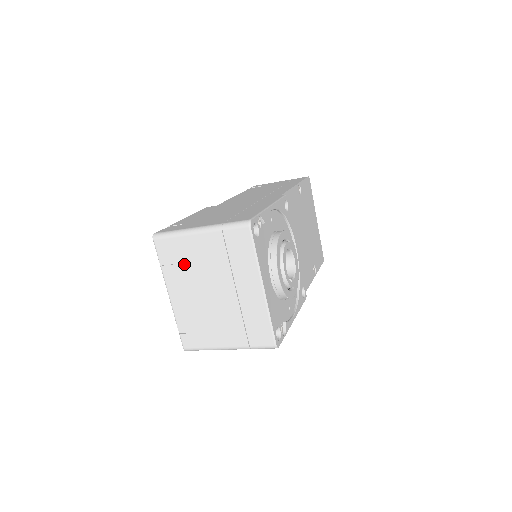
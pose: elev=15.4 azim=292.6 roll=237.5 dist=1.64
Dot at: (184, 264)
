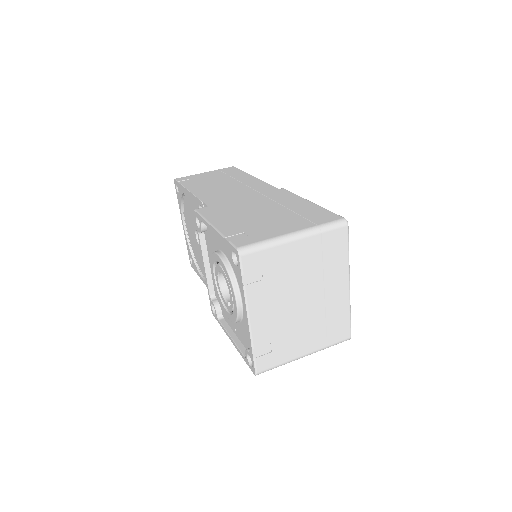
Dot at: (273, 277)
